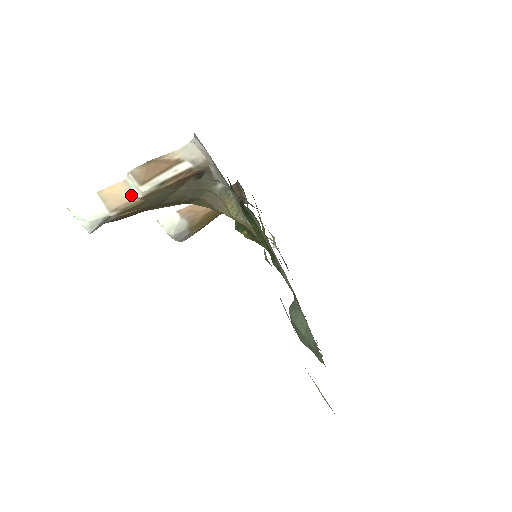
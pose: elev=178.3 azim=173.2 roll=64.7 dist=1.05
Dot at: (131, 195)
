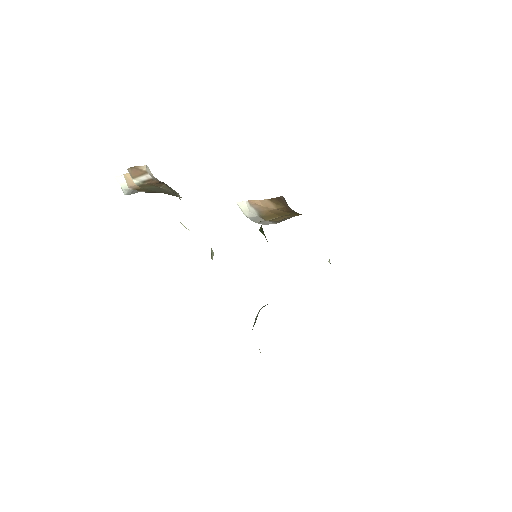
Dot at: occluded
